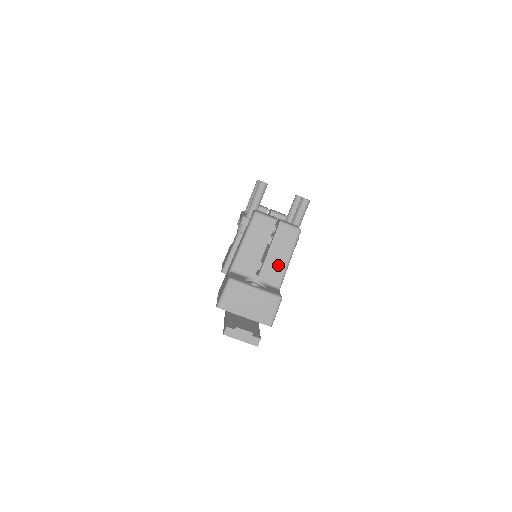
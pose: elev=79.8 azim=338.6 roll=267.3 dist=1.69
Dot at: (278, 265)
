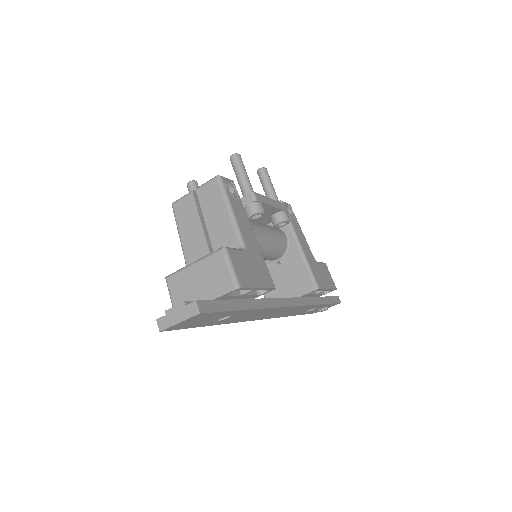
Dot at: (224, 227)
